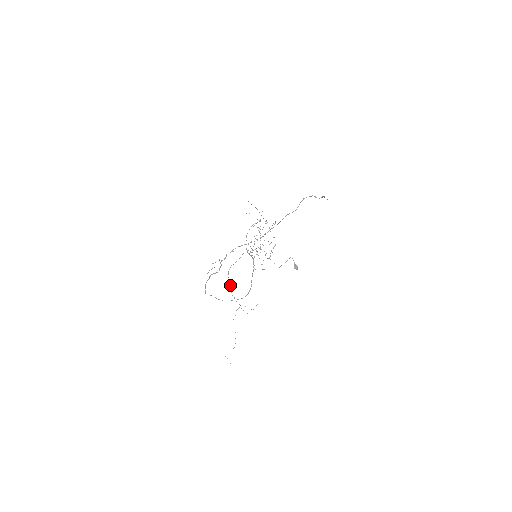
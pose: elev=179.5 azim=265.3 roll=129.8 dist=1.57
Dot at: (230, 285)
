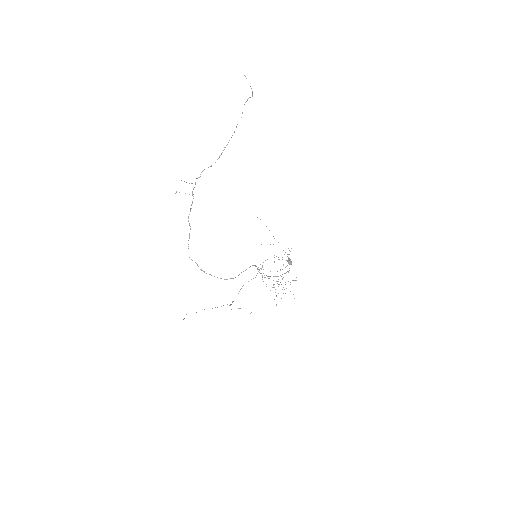
Dot at: occluded
